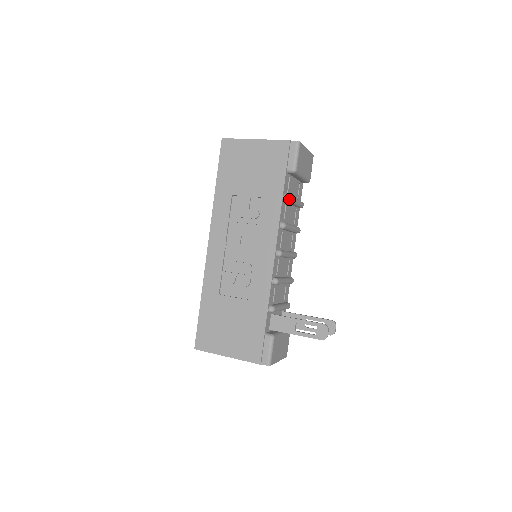
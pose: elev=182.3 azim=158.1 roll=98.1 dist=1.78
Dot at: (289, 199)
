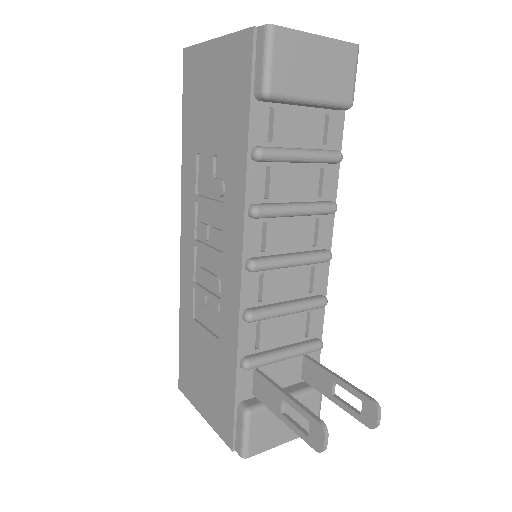
Dot at: (263, 157)
